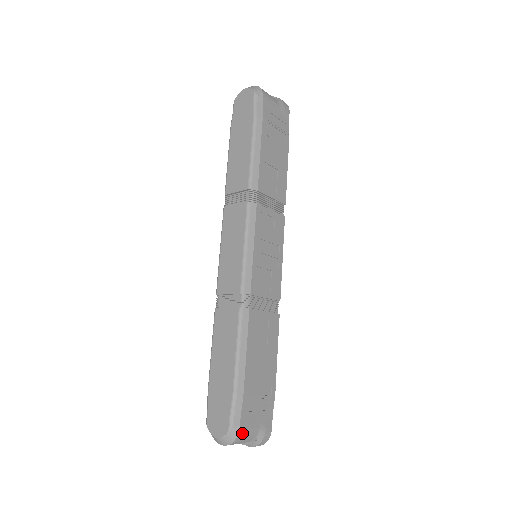
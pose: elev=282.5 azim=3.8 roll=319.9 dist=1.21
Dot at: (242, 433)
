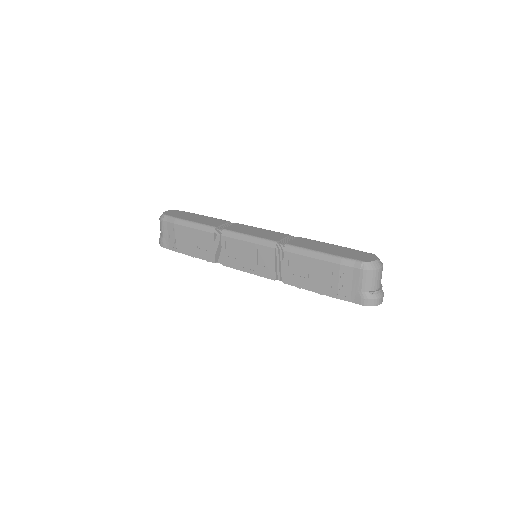
Dot at: occluded
